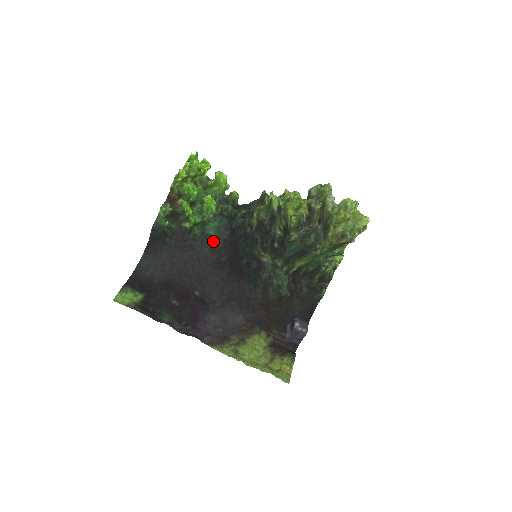
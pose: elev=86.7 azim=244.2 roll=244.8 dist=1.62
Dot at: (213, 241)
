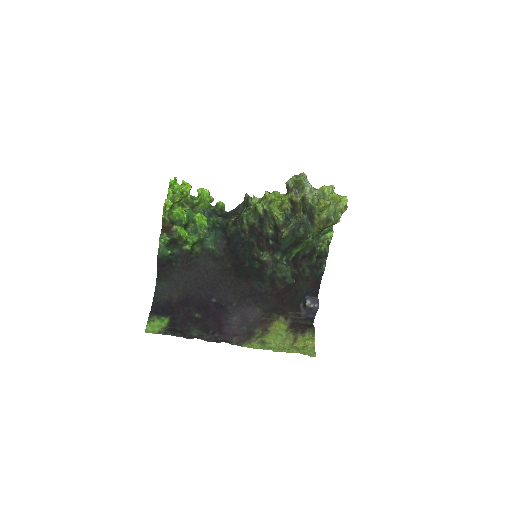
Dot at: (214, 254)
